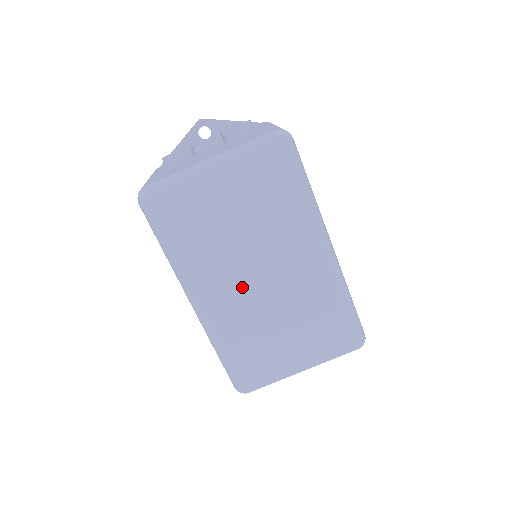
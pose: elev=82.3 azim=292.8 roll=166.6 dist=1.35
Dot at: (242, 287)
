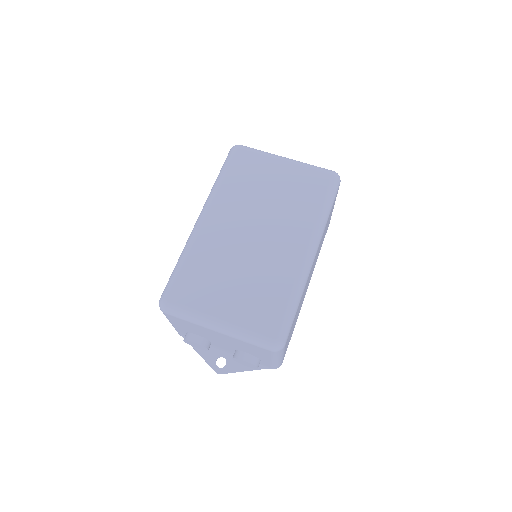
Dot at: (238, 229)
